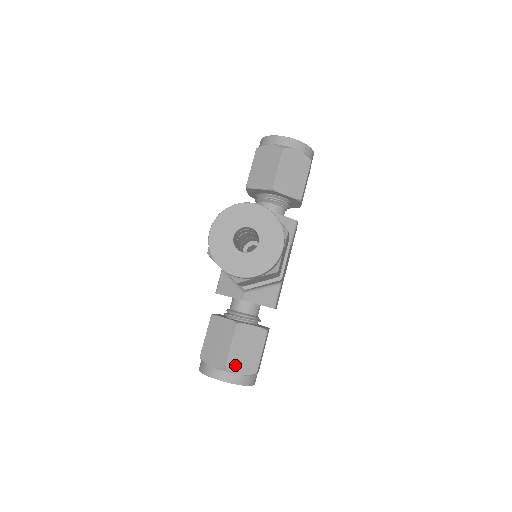
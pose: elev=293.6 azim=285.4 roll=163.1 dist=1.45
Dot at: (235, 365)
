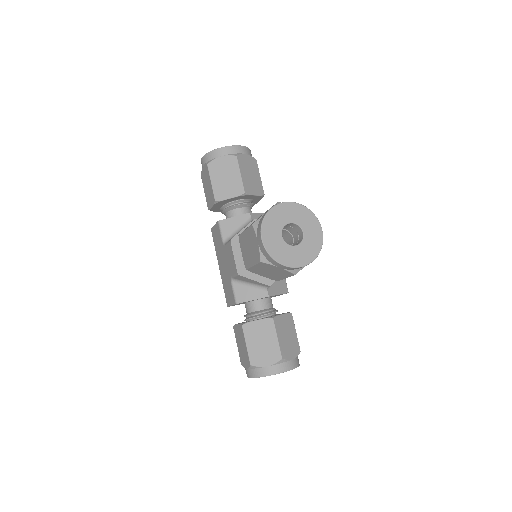
Dot at: (286, 353)
